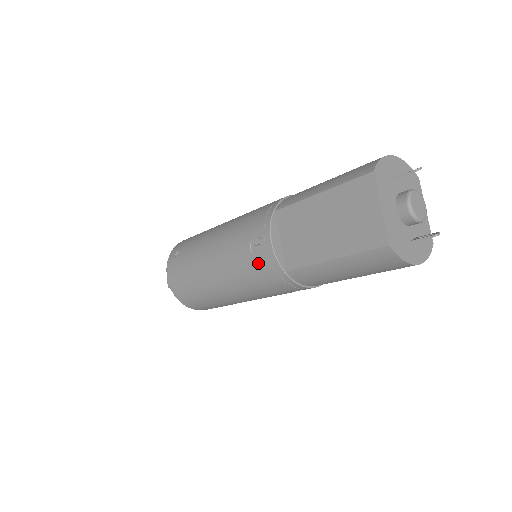
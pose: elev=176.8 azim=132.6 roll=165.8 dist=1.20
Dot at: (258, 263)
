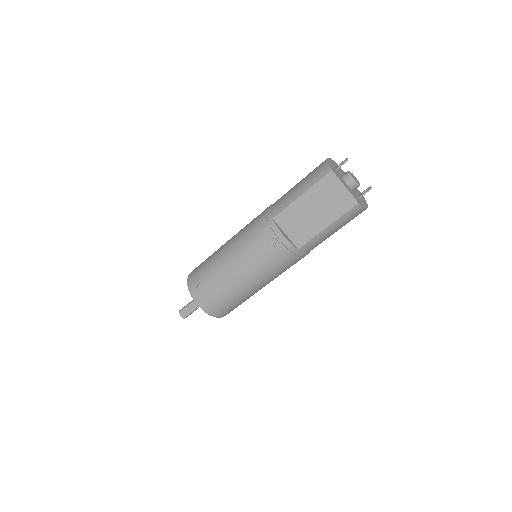
Dot at: (278, 254)
